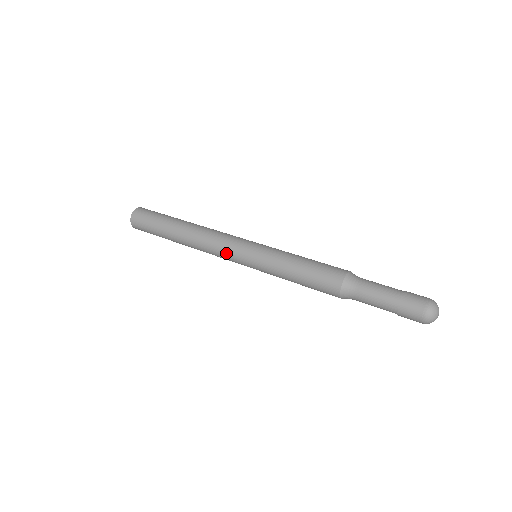
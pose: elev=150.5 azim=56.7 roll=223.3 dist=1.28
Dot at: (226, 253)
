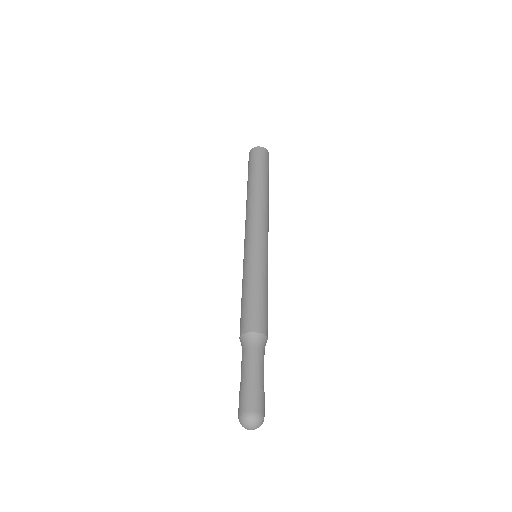
Dot at: occluded
